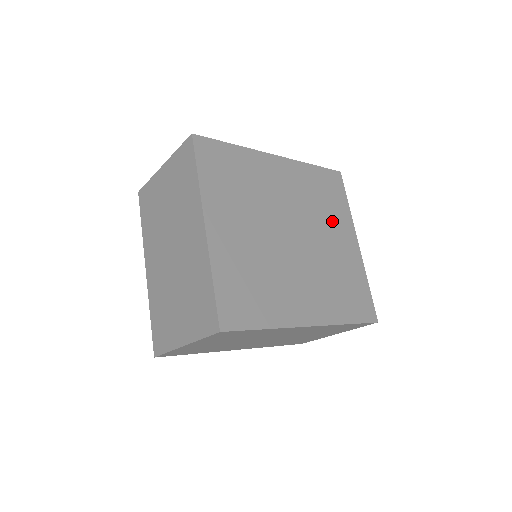
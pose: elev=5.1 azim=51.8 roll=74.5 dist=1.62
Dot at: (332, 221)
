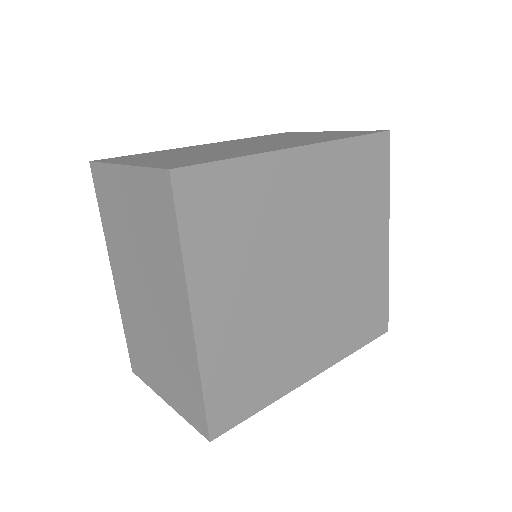
Dot at: (363, 222)
